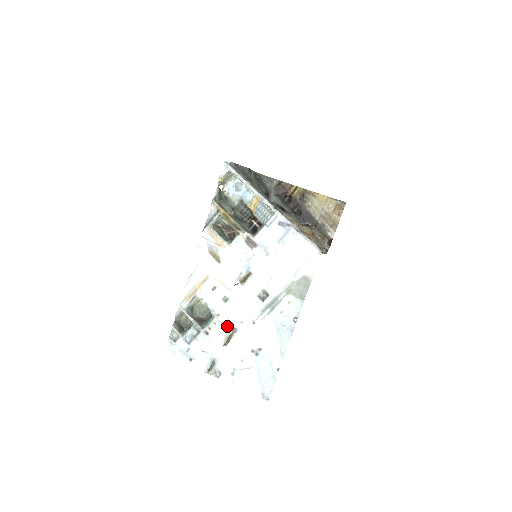
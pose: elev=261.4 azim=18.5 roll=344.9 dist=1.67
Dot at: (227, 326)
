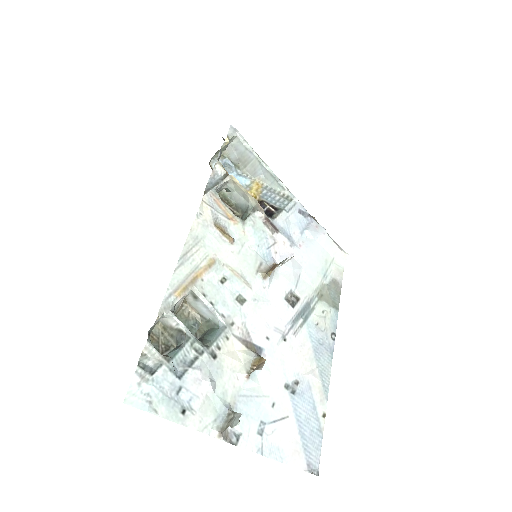
Dot at: (247, 343)
